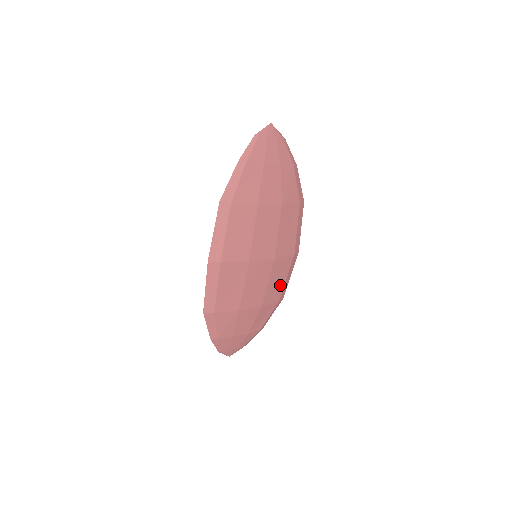
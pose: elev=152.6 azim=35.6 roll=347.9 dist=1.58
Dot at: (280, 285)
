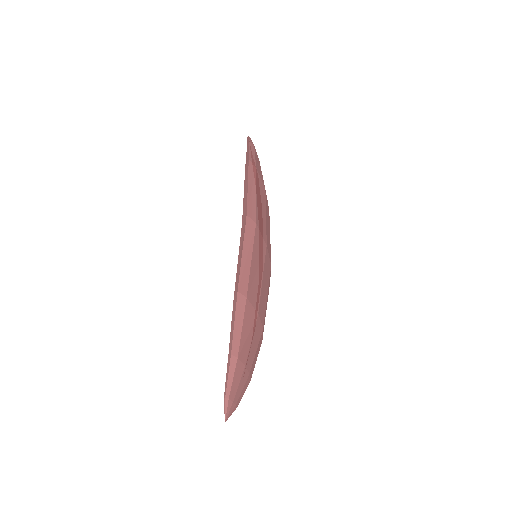
Dot at: occluded
